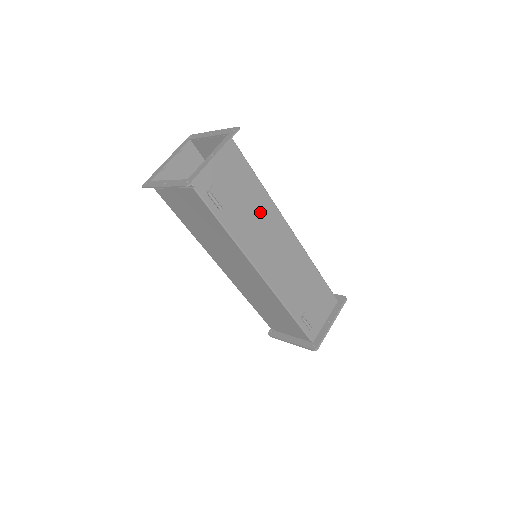
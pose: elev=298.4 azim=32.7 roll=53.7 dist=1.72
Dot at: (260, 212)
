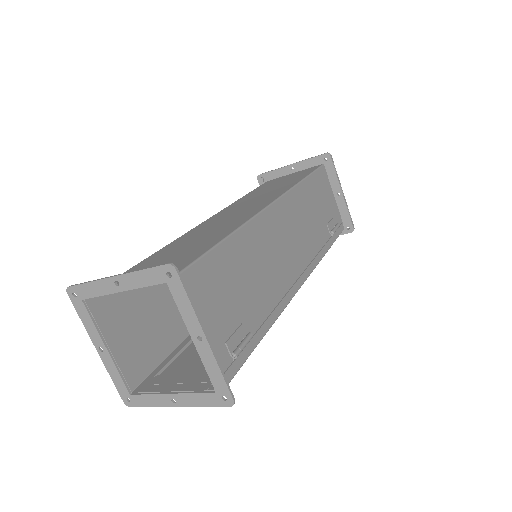
Dot at: (253, 256)
